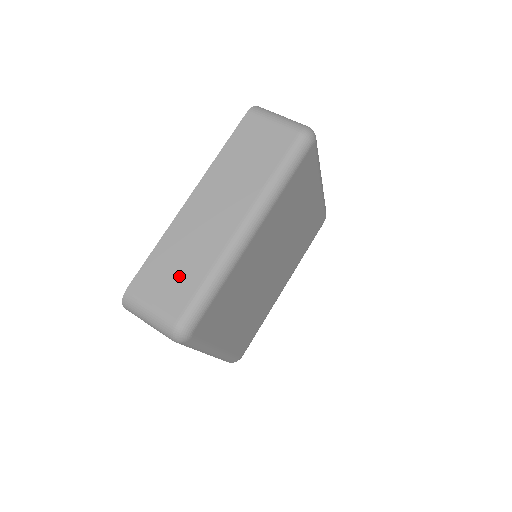
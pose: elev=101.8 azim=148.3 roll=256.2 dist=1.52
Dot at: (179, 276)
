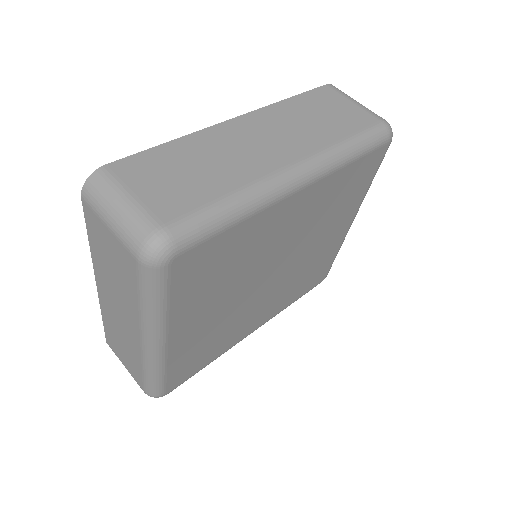
Dot at: (189, 181)
